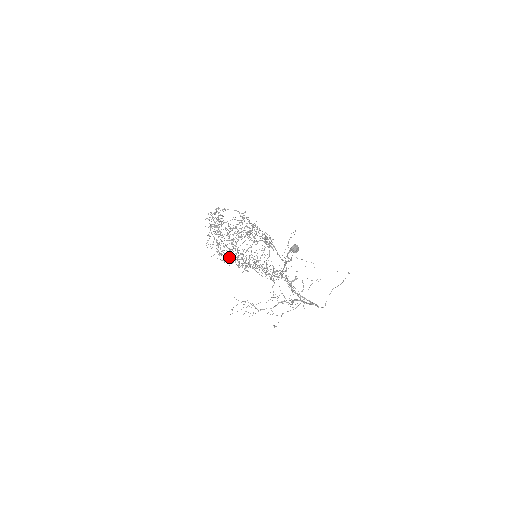
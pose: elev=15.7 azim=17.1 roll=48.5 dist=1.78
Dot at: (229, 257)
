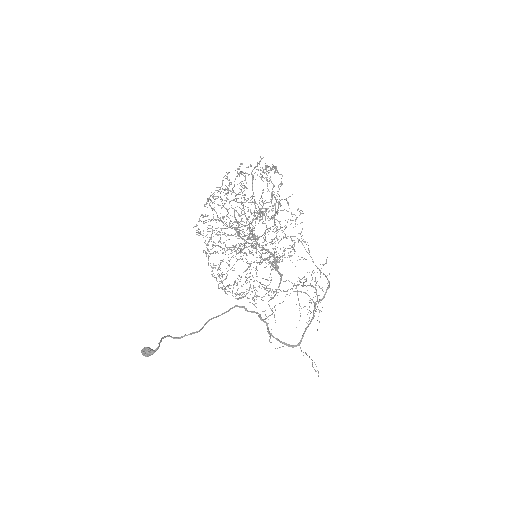
Dot at: (234, 229)
